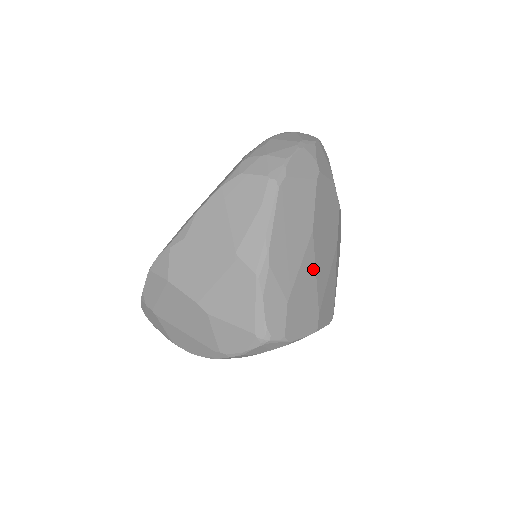
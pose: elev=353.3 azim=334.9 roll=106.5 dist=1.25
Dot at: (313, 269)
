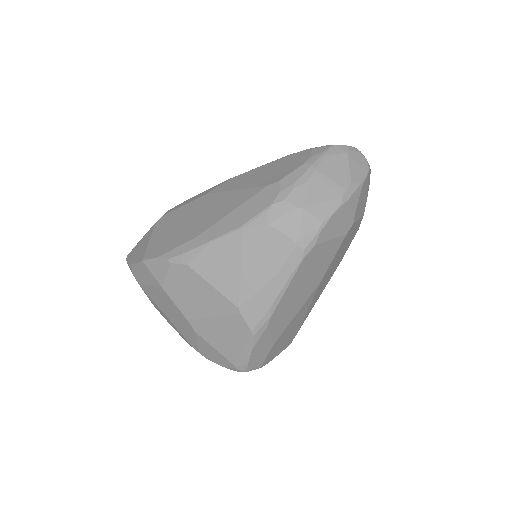
Dot at: (307, 308)
